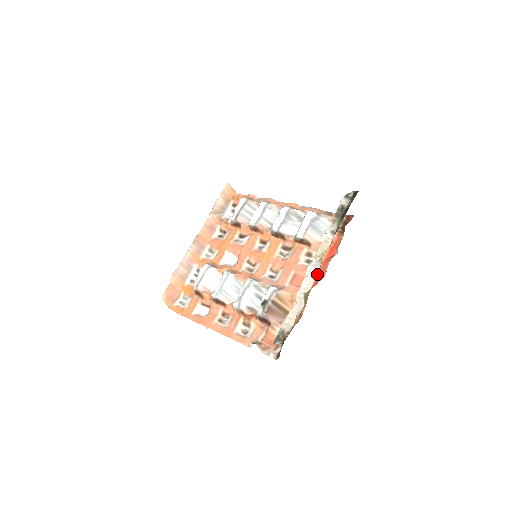
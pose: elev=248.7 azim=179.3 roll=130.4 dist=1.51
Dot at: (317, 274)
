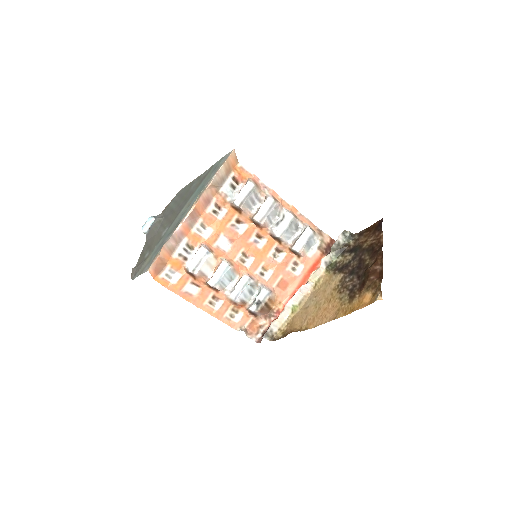
Dot at: (299, 284)
